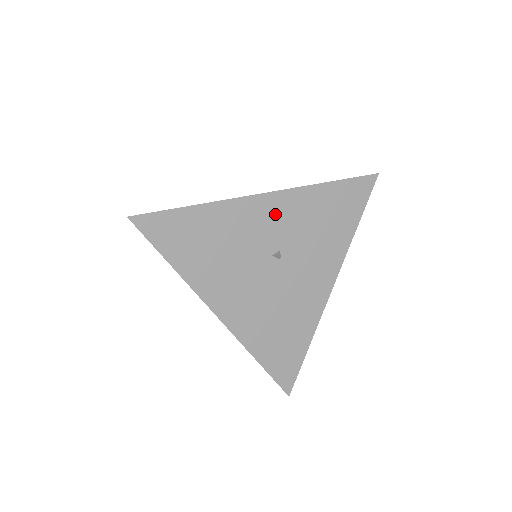
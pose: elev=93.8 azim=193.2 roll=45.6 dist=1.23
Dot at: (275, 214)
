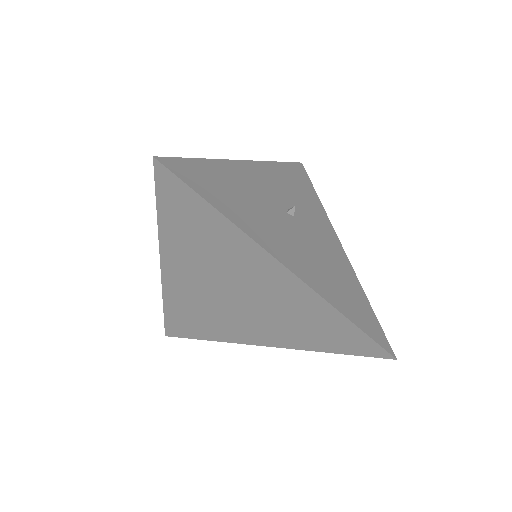
Dot at: (265, 178)
